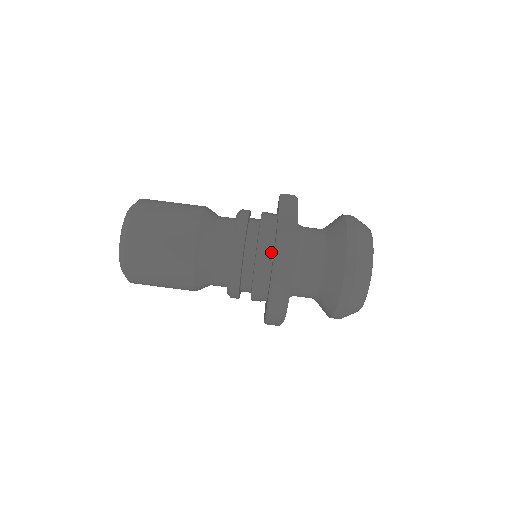
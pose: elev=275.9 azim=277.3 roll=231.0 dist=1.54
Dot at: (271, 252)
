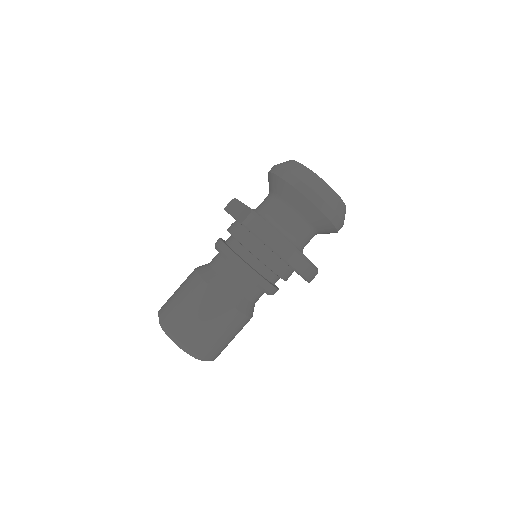
Dot at: (255, 240)
